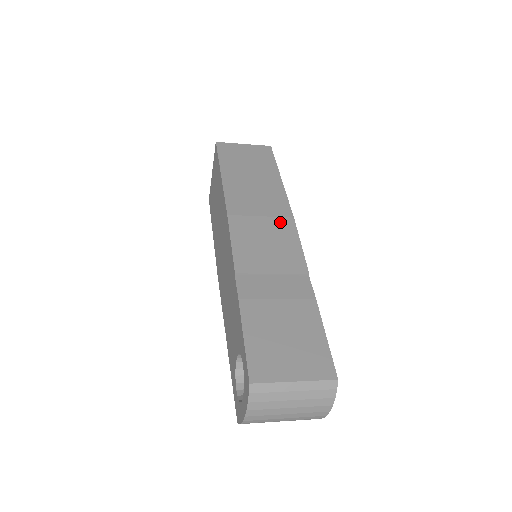
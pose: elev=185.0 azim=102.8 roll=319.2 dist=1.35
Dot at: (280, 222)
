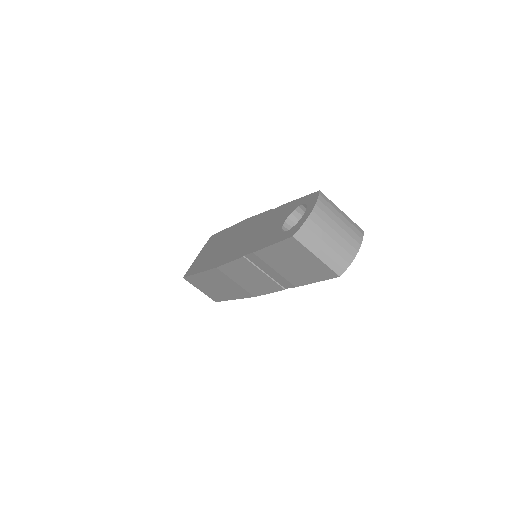
Dot at: occluded
